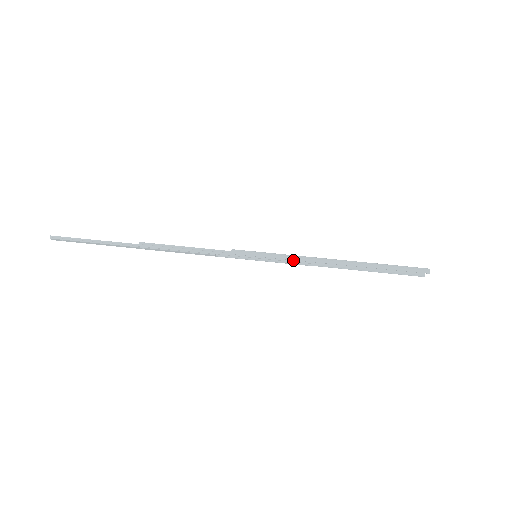
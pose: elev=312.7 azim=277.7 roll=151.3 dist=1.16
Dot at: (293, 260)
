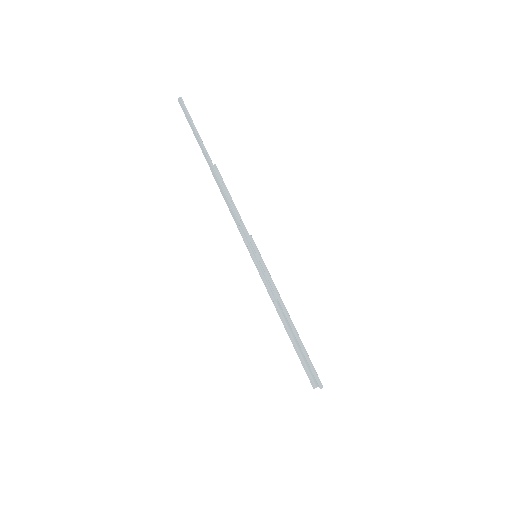
Dot at: (270, 284)
